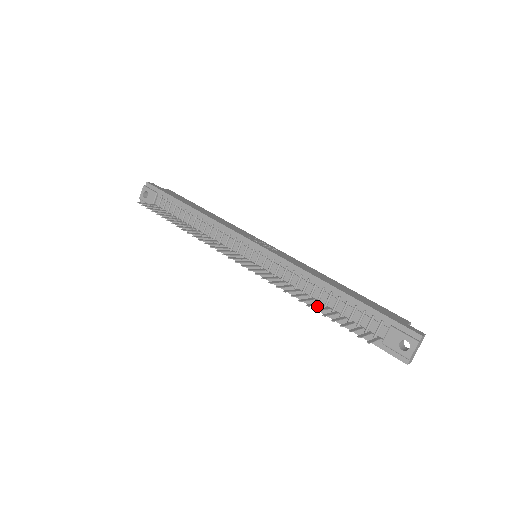
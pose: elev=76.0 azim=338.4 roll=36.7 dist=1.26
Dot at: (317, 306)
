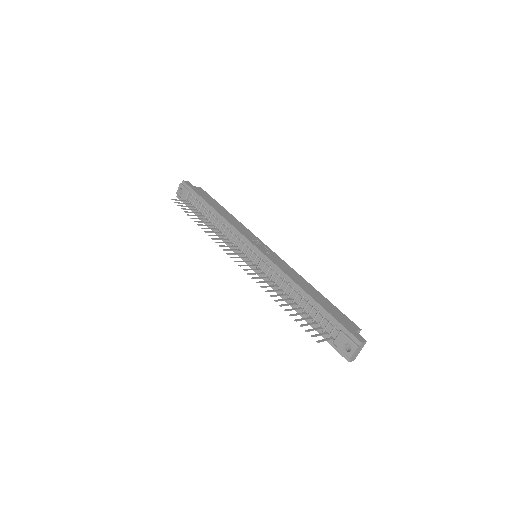
Dot at: (293, 305)
